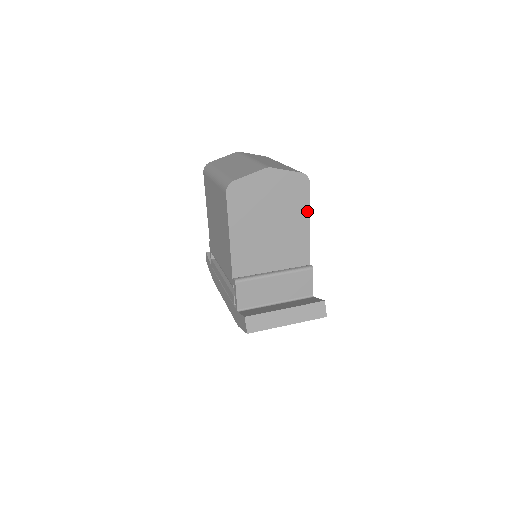
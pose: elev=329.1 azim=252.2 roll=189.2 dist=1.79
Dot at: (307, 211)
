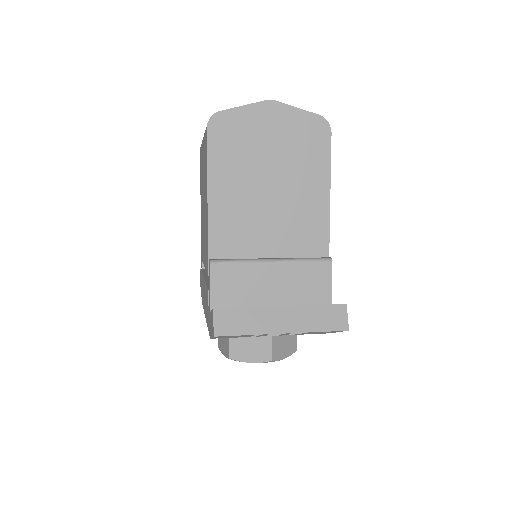
Dot at: (326, 174)
